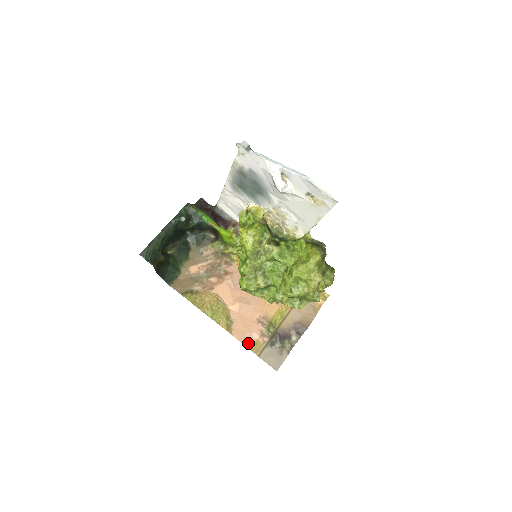
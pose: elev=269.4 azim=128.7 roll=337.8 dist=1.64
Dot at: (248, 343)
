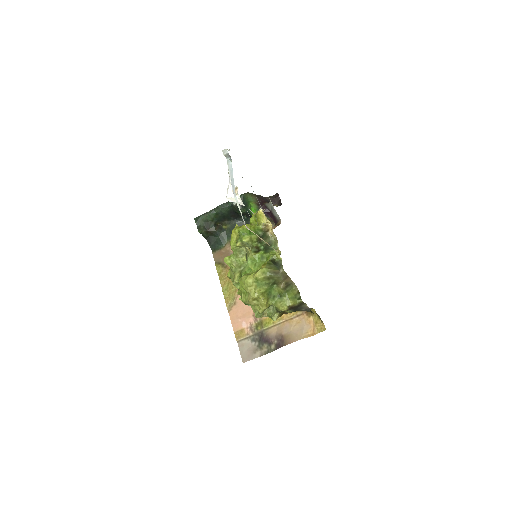
Dot at: (236, 327)
